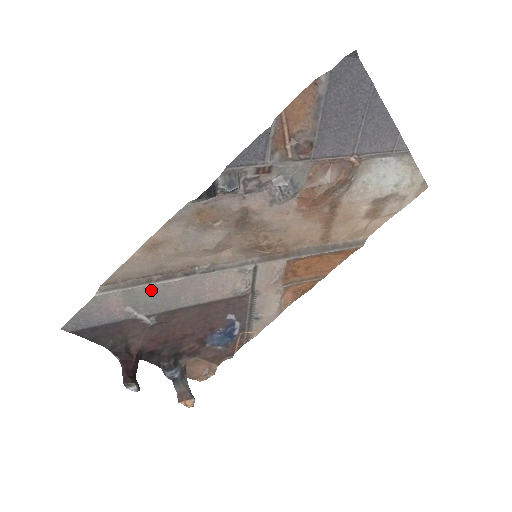
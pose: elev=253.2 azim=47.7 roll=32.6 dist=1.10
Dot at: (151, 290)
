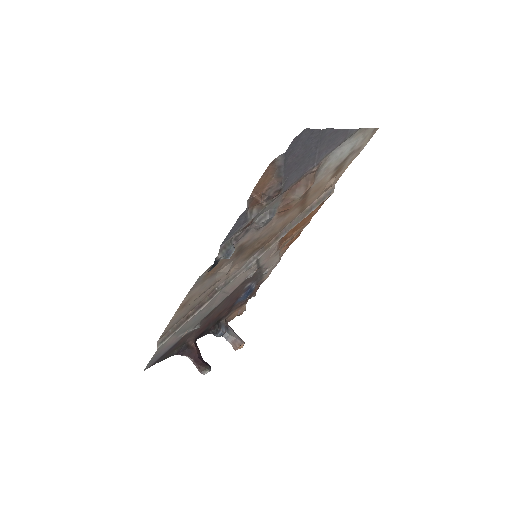
Dot at: (191, 320)
